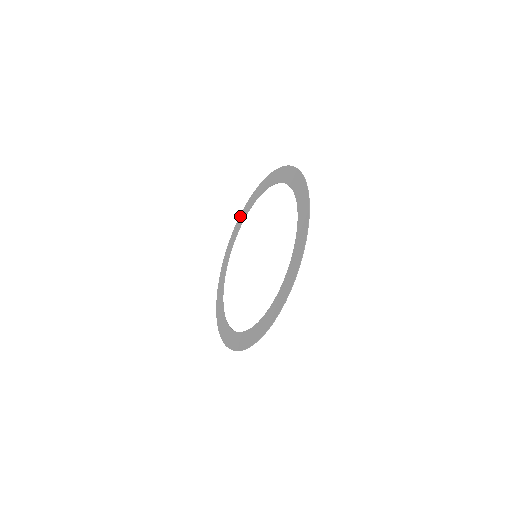
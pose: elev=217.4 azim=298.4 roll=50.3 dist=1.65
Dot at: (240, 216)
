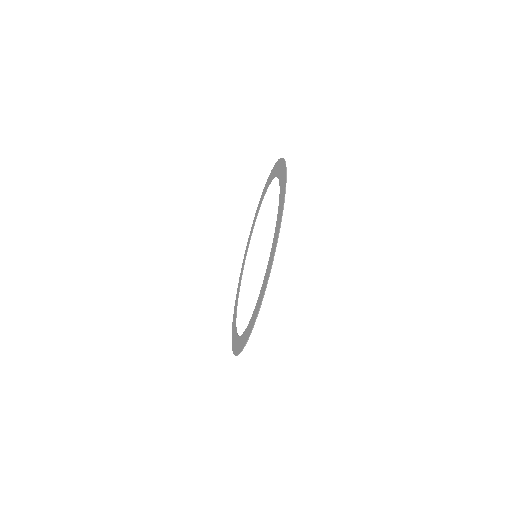
Dot at: (239, 280)
